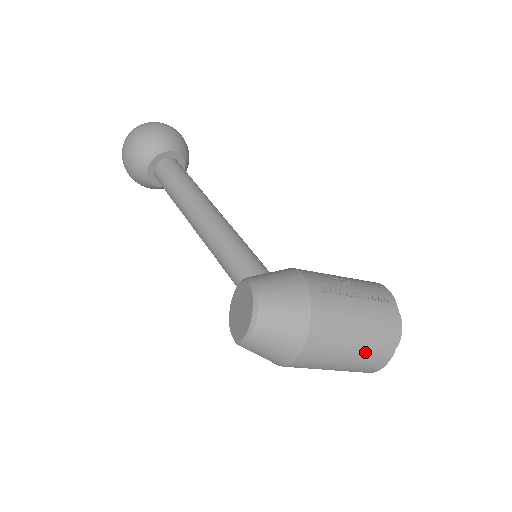
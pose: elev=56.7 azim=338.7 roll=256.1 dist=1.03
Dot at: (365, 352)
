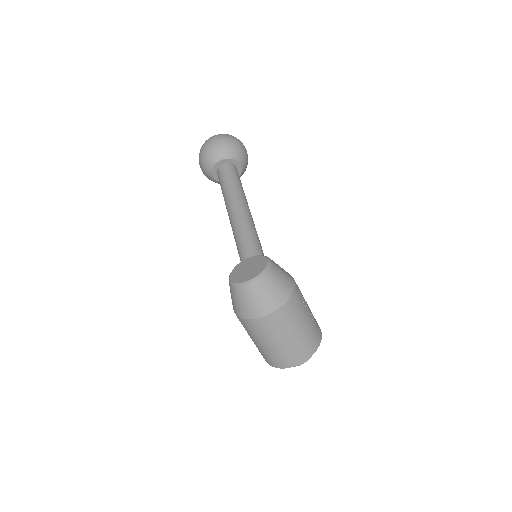
Dot at: (293, 346)
